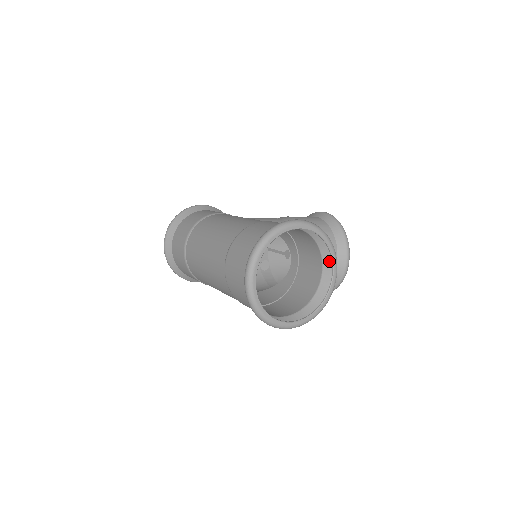
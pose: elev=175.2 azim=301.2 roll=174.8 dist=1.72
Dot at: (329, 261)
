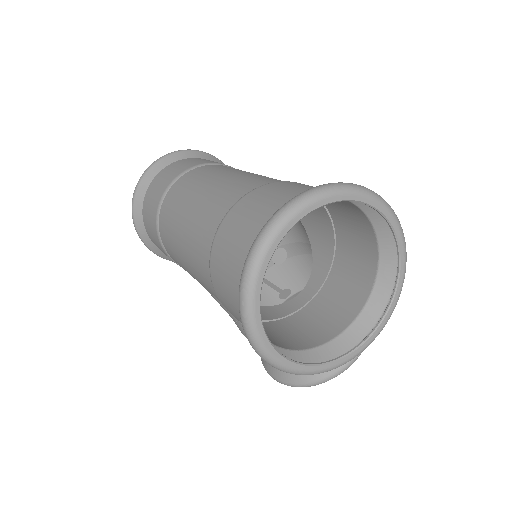
Dot at: (371, 319)
